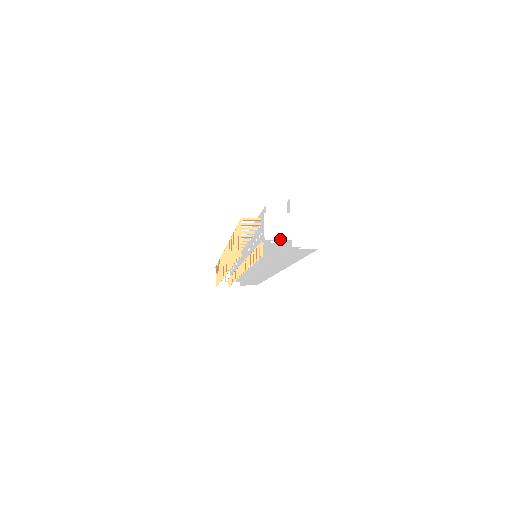
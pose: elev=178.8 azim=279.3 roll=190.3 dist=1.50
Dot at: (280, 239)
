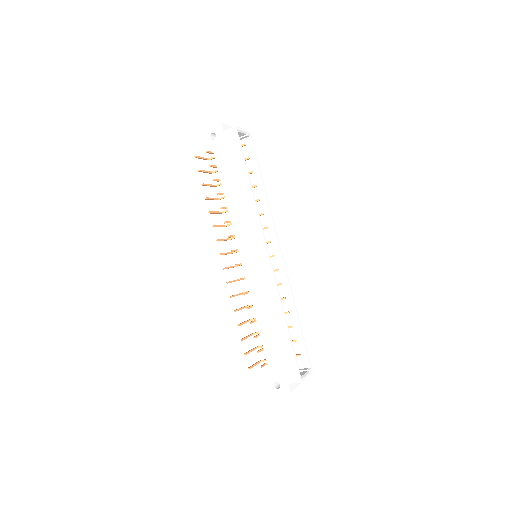
Dot at: (212, 129)
